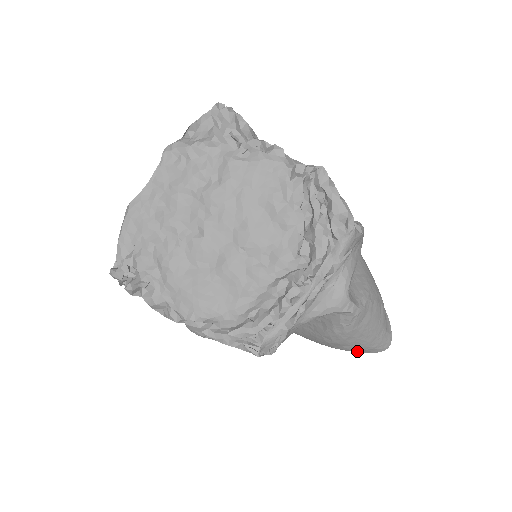
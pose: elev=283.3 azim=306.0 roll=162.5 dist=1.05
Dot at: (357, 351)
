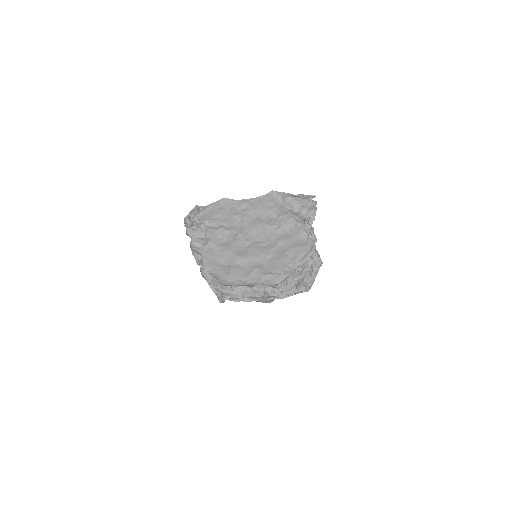
Dot at: occluded
